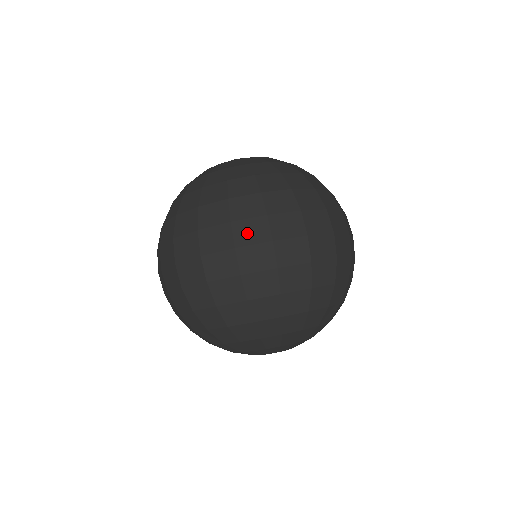
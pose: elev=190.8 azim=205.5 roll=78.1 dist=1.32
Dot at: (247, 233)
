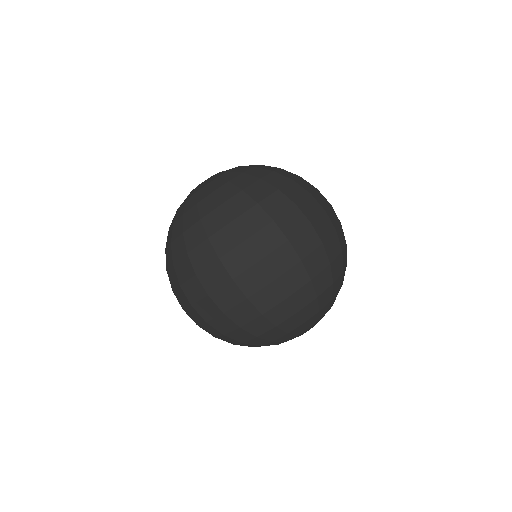
Dot at: (310, 210)
